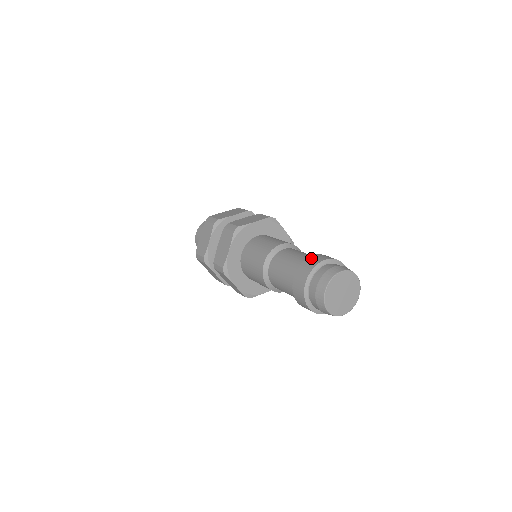
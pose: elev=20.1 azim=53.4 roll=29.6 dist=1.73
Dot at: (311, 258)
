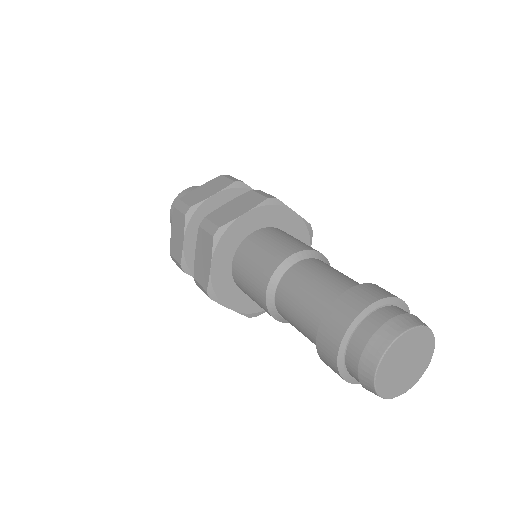
Dot at: (343, 300)
